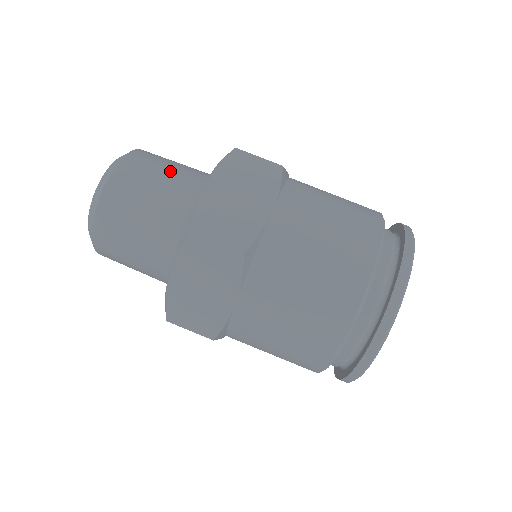
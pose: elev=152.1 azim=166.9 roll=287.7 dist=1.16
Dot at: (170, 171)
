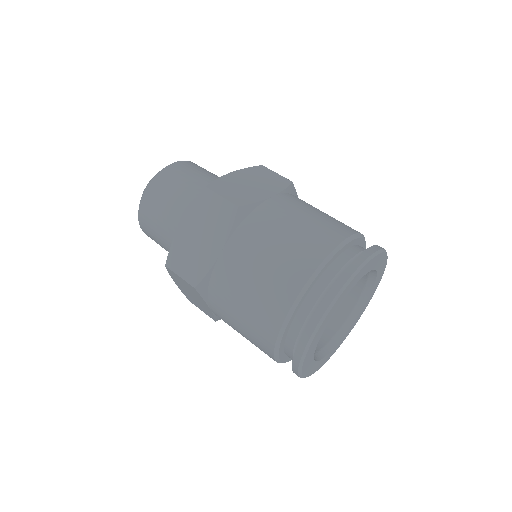
Dot at: (212, 175)
